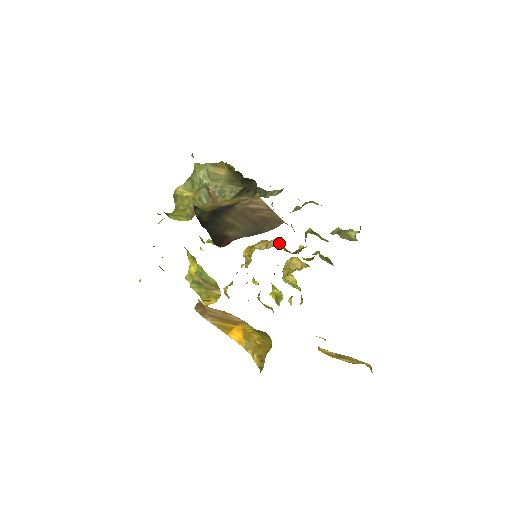
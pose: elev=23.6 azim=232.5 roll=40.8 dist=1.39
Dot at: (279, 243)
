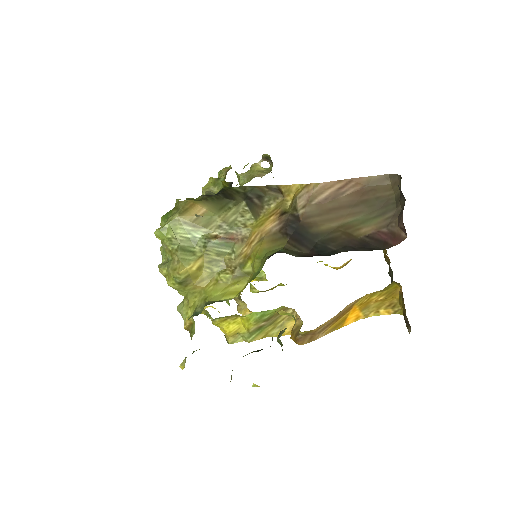
Dot at: occluded
